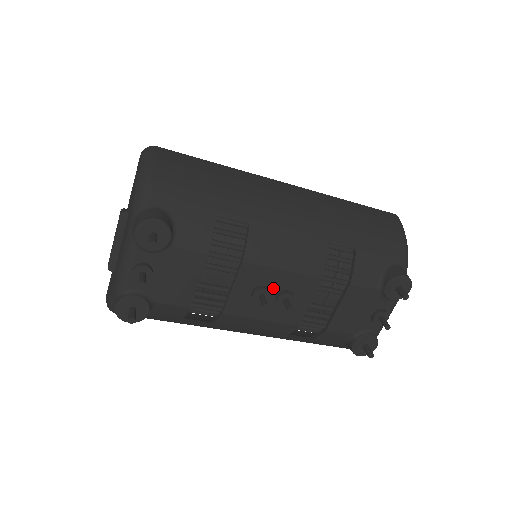
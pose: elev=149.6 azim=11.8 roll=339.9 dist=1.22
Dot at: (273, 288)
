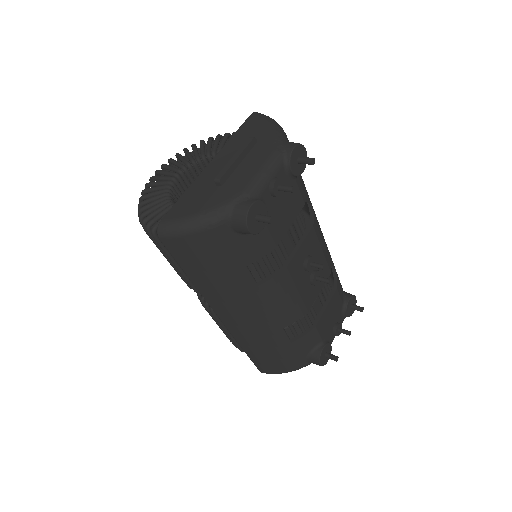
Dot at: occluded
